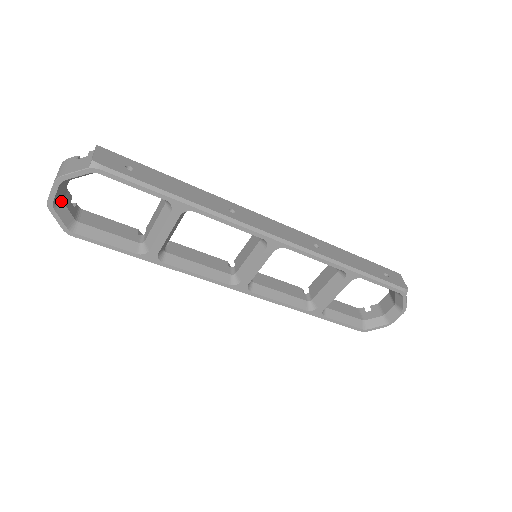
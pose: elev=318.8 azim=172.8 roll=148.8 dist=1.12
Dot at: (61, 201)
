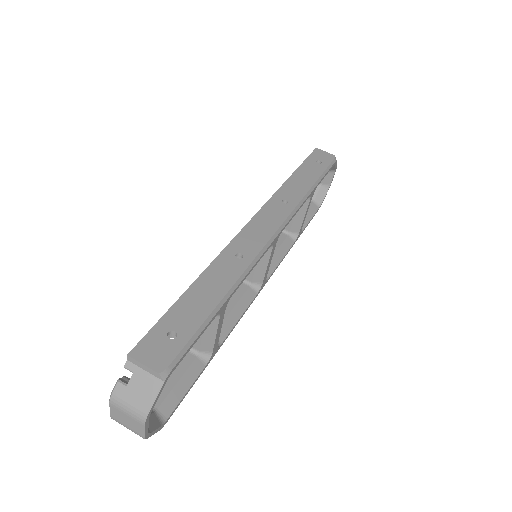
Dot at: occluded
